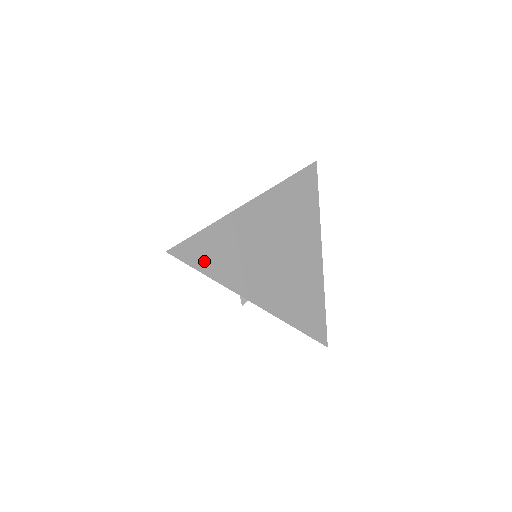
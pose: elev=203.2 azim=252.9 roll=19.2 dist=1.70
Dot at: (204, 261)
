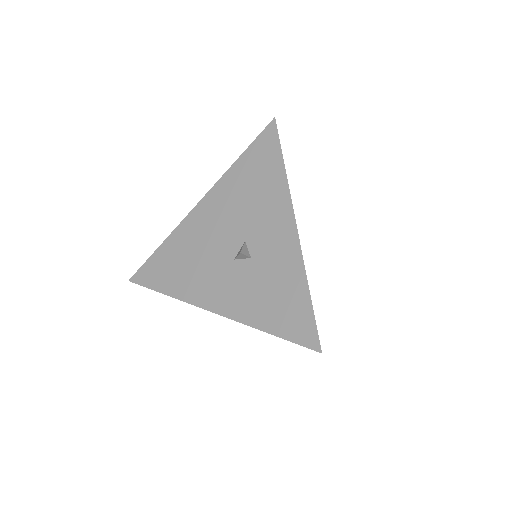
Dot at: occluded
